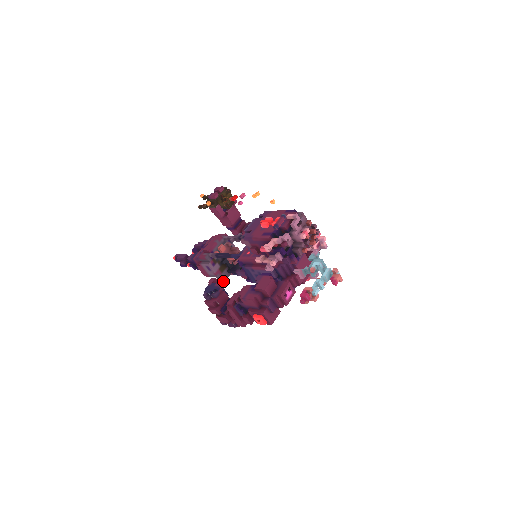
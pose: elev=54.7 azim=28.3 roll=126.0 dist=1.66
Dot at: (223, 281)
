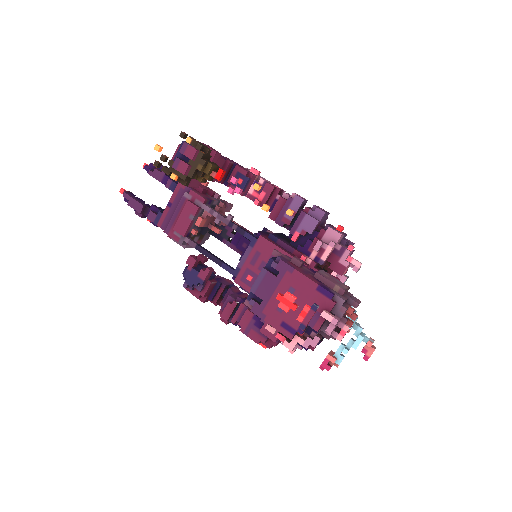
Dot at: (209, 272)
